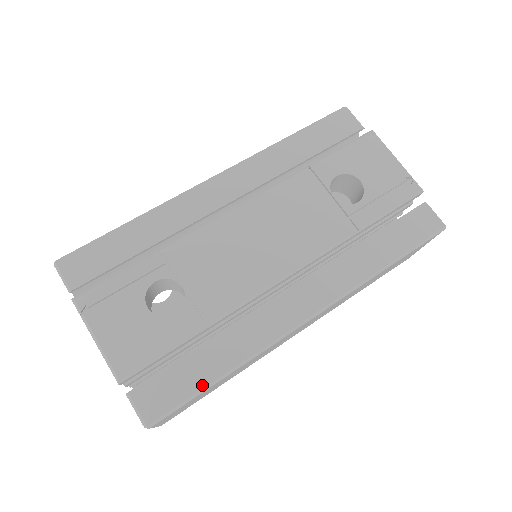
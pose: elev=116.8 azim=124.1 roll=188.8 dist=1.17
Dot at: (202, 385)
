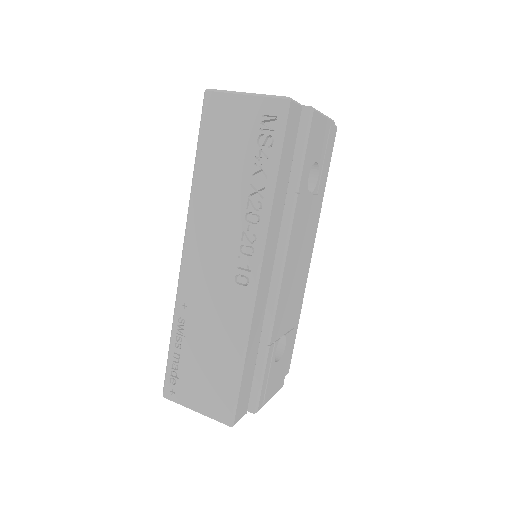
Dot at: (295, 337)
